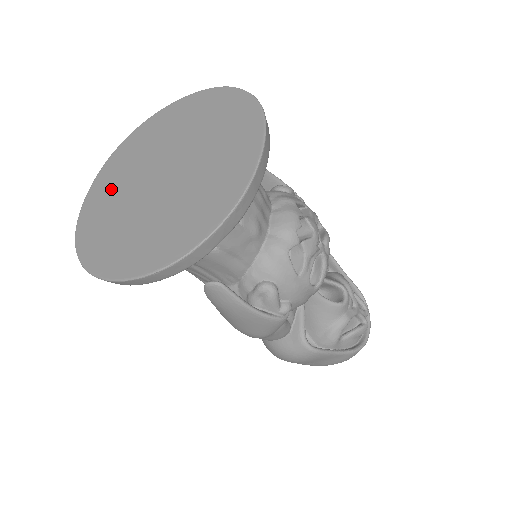
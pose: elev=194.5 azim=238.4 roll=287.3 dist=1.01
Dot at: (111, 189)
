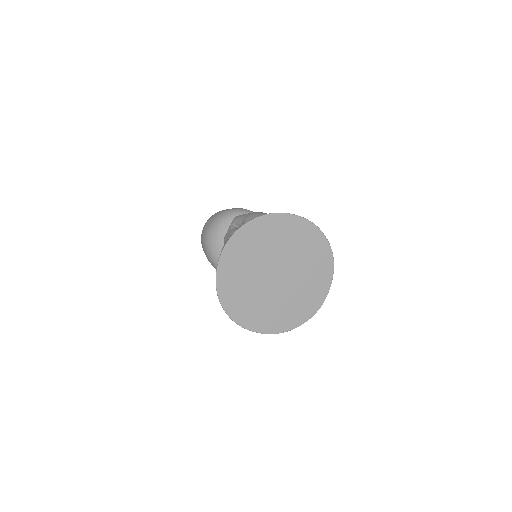
Dot at: (240, 269)
